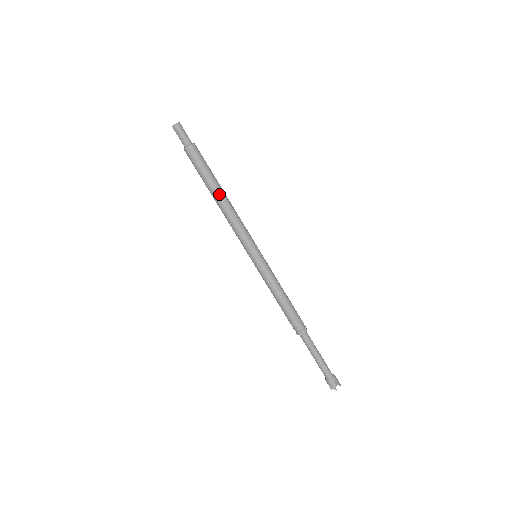
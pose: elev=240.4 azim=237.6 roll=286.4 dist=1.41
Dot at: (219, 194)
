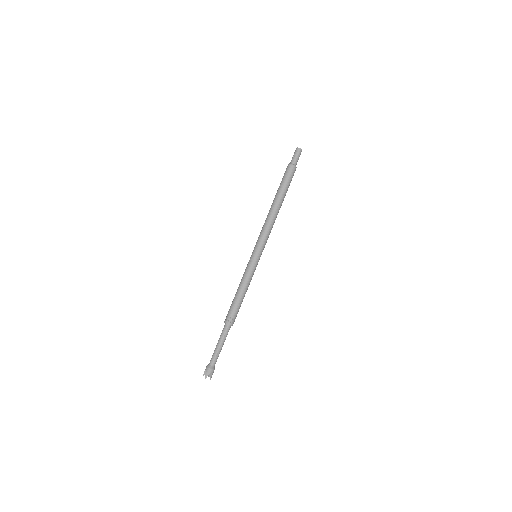
Dot at: (278, 204)
